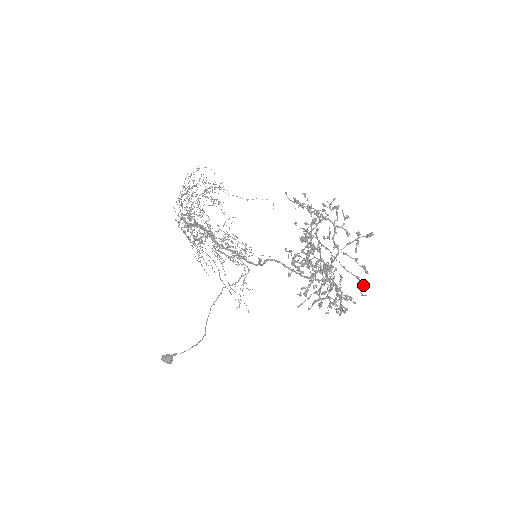
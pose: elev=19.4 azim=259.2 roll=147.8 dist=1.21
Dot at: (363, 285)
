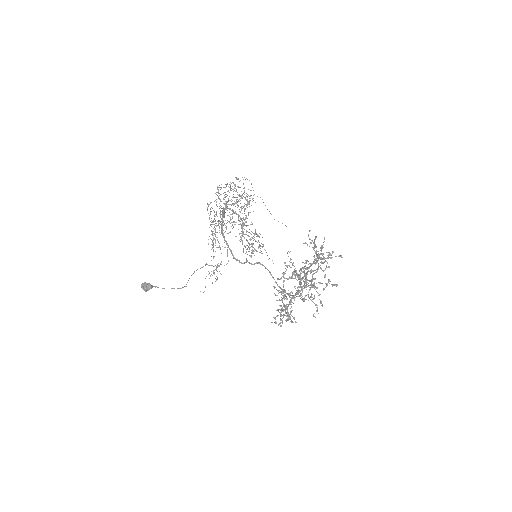
Dot at: (317, 311)
